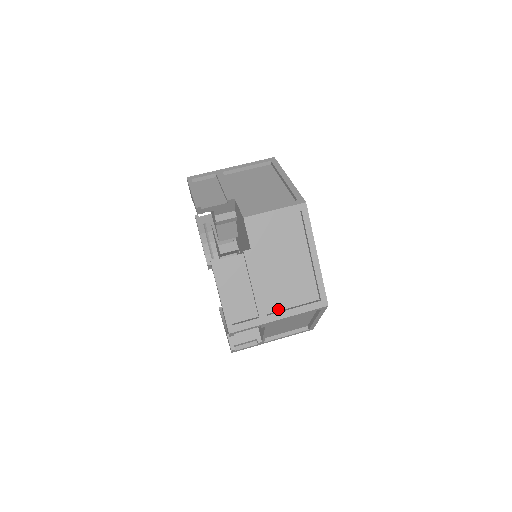
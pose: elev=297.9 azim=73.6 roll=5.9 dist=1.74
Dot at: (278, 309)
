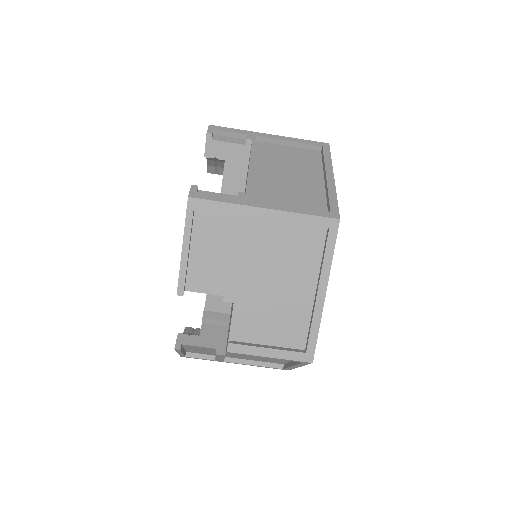
Dot at: (238, 358)
